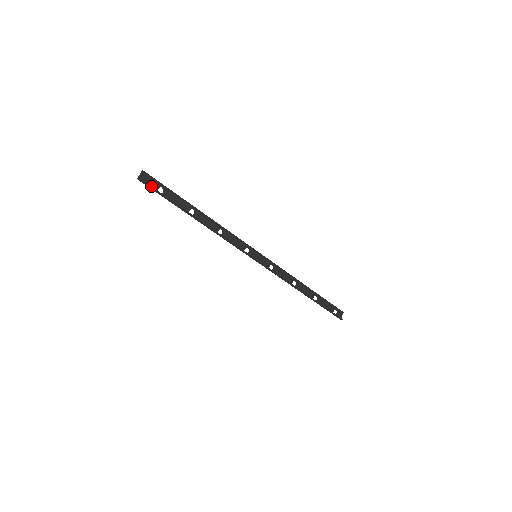
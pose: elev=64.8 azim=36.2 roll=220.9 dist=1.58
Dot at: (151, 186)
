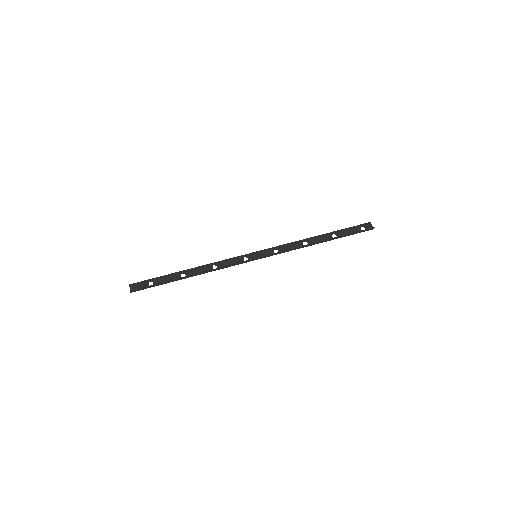
Dot at: (142, 288)
